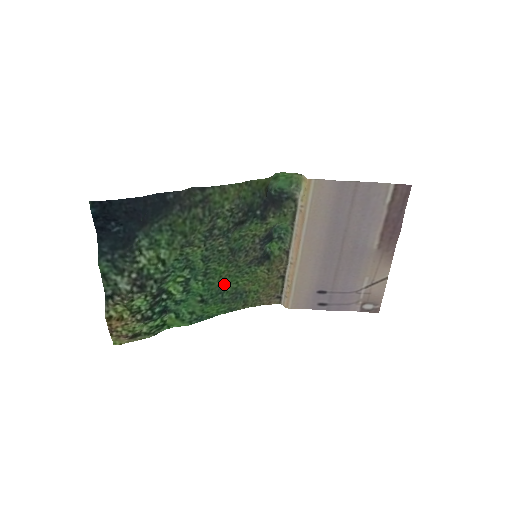
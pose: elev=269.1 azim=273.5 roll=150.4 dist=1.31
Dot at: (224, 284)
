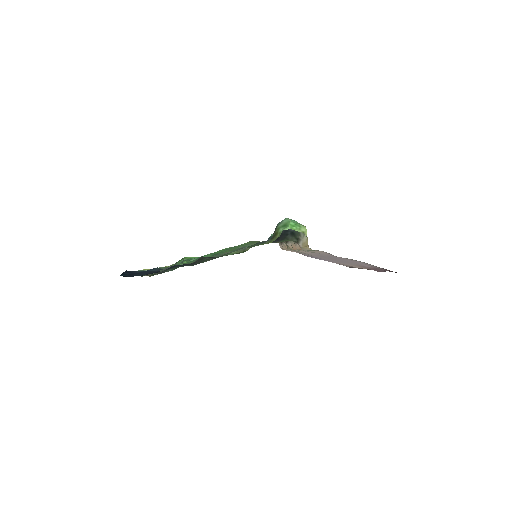
Dot at: (230, 248)
